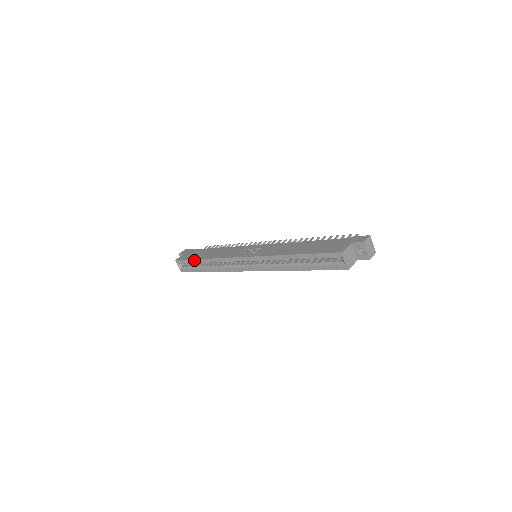
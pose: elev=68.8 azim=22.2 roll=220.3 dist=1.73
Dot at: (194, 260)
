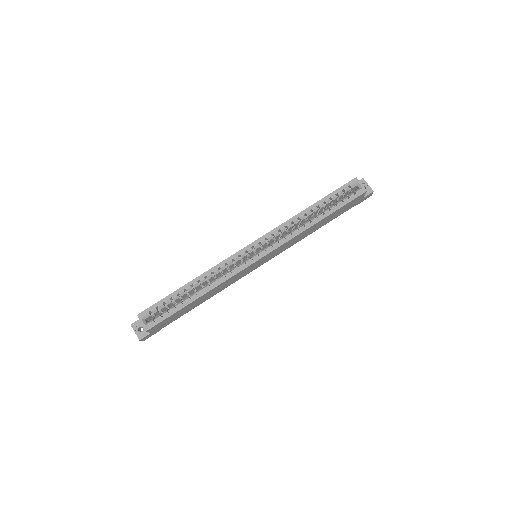
Dot at: (173, 293)
